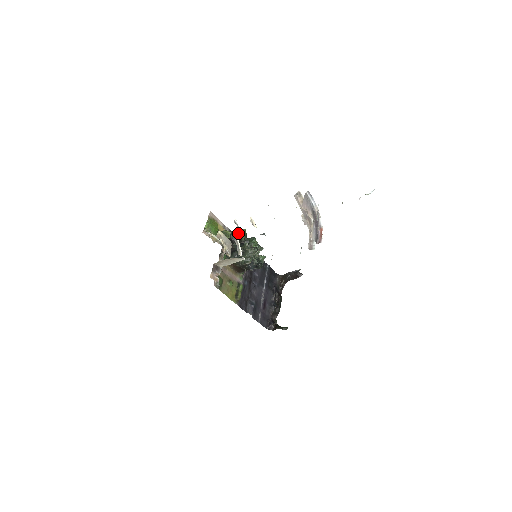
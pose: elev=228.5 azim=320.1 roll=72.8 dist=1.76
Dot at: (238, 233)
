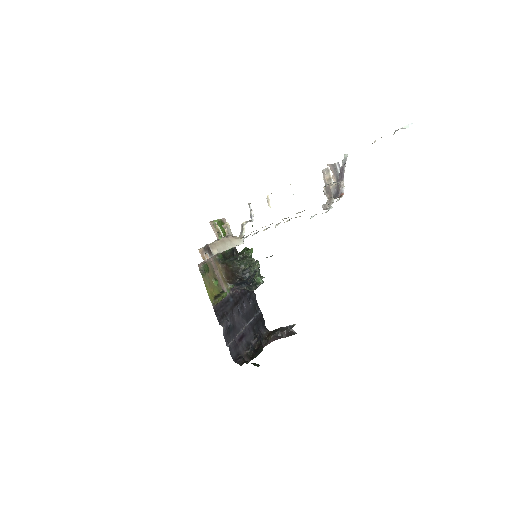
Dot at: (243, 250)
